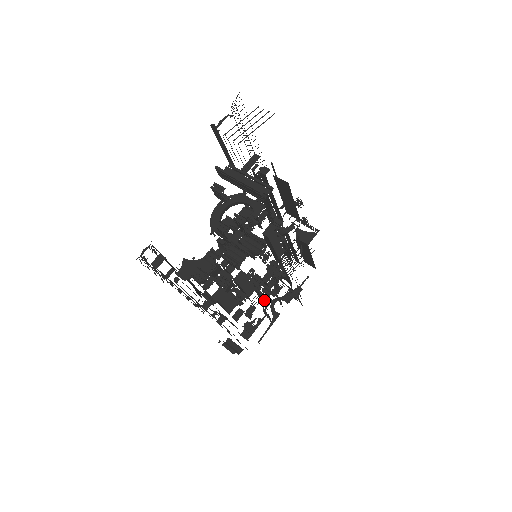
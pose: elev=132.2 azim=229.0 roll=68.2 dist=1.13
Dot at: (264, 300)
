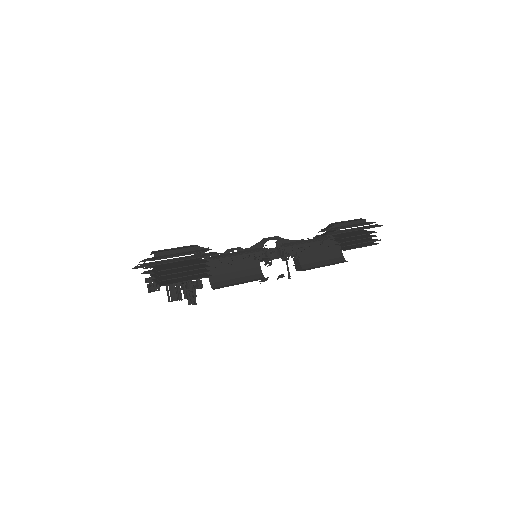
Dot at: occluded
